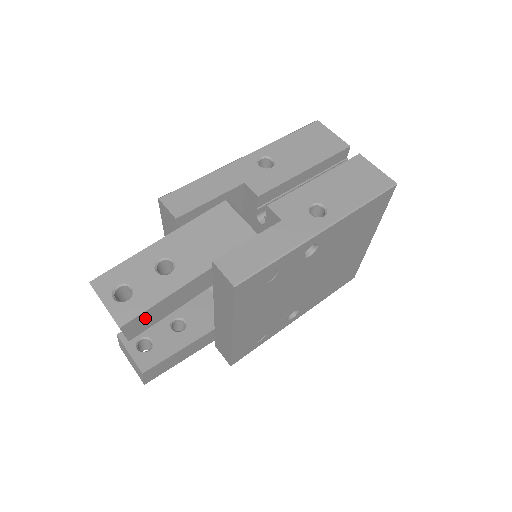
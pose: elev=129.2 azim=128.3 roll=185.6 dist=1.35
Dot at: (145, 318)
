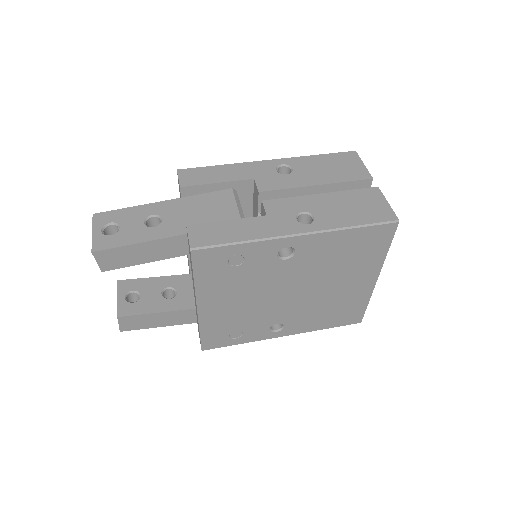
Dot at: (118, 255)
